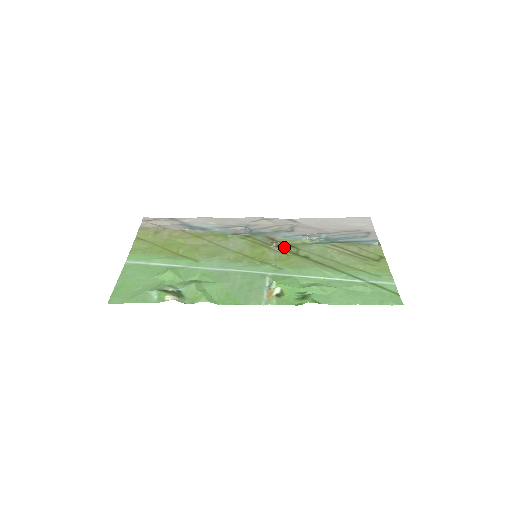
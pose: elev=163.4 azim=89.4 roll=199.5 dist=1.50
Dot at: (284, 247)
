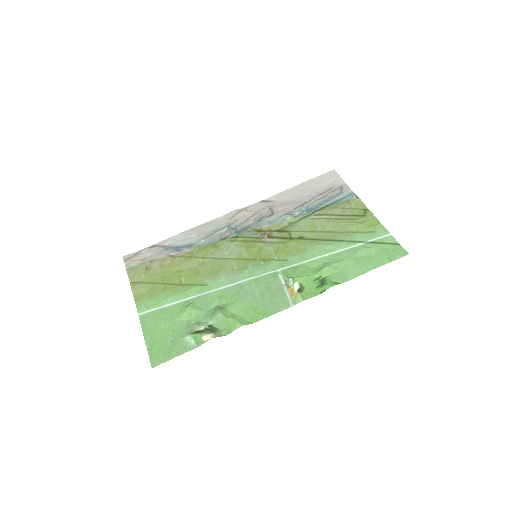
Dot at: (276, 235)
